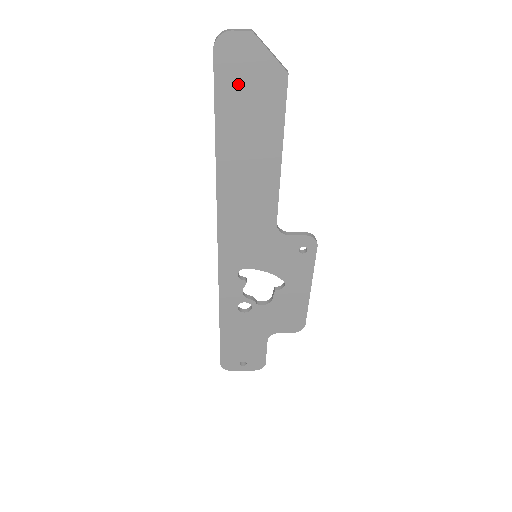
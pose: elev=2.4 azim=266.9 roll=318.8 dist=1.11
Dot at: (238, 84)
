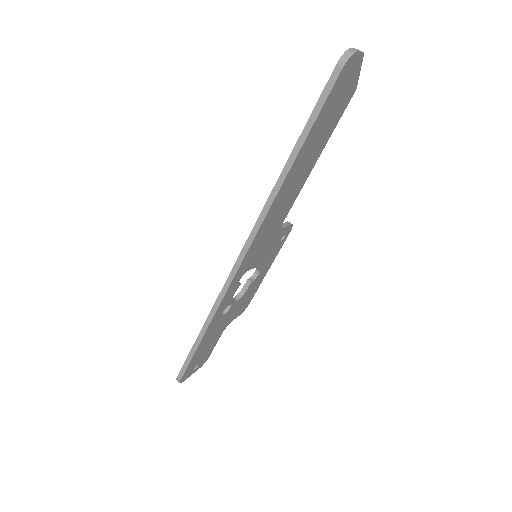
Dot at: (335, 99)
